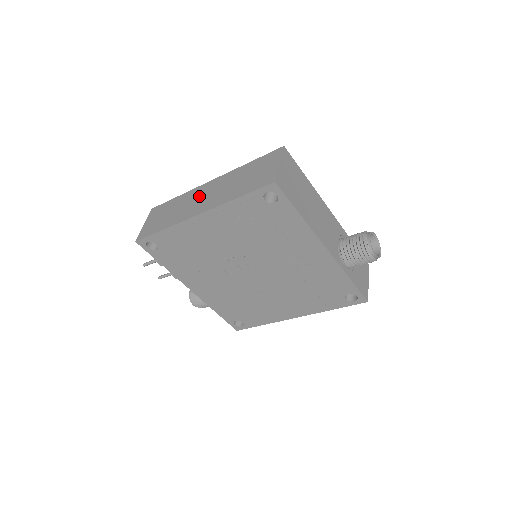
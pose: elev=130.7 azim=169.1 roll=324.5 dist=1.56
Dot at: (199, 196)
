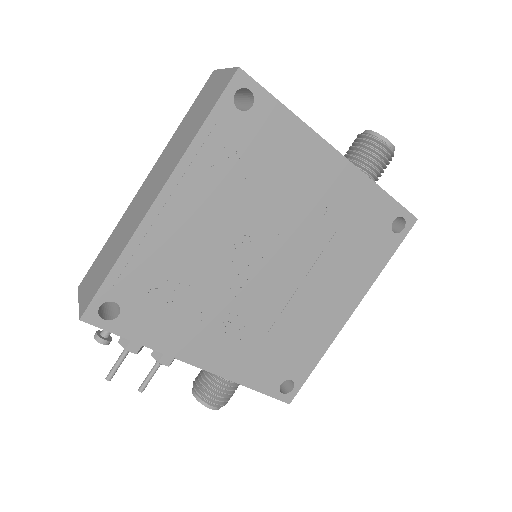
Dot at: (141, 197)
